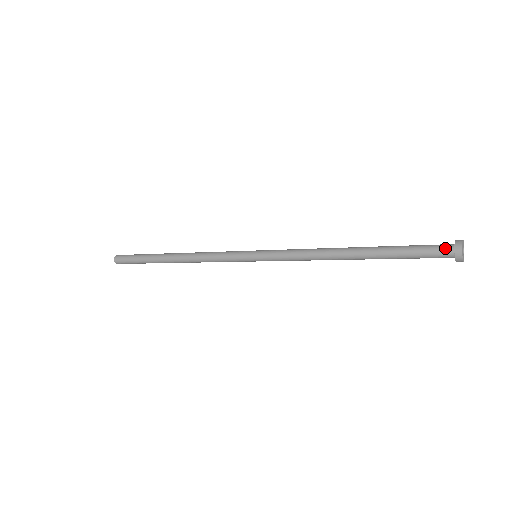
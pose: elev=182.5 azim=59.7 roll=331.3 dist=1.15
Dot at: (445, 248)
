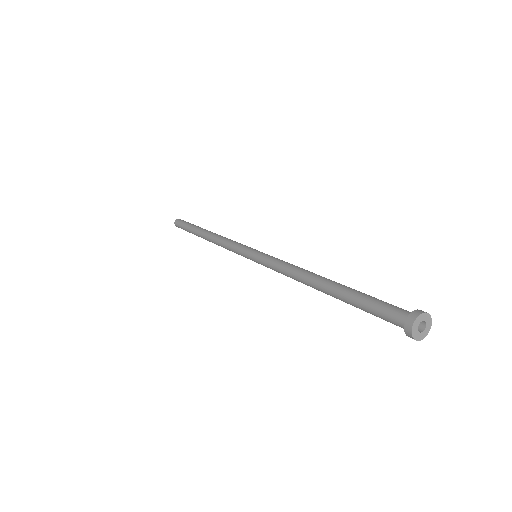
Dot at: (398, 323)
